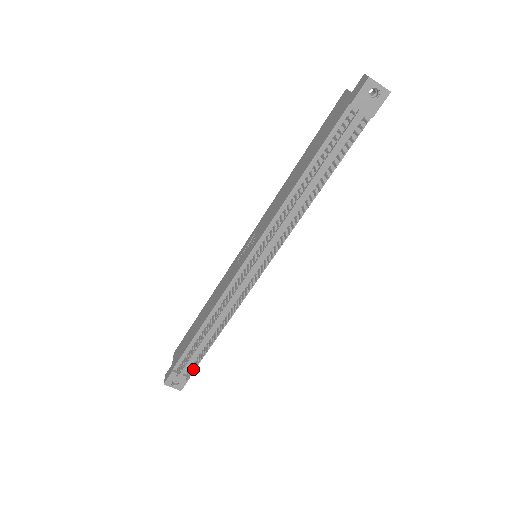
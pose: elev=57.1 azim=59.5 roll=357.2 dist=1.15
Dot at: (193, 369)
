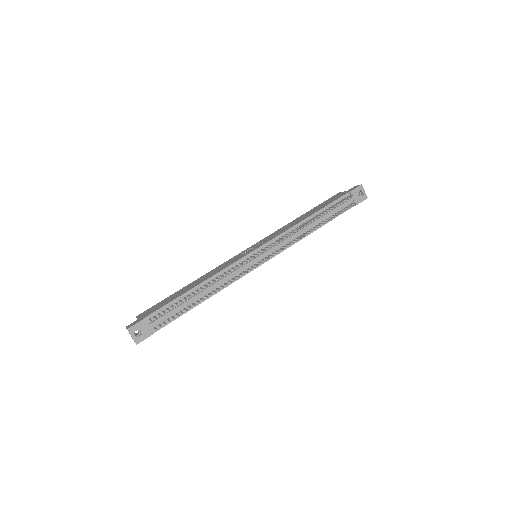
Dot at: (169, 320)
